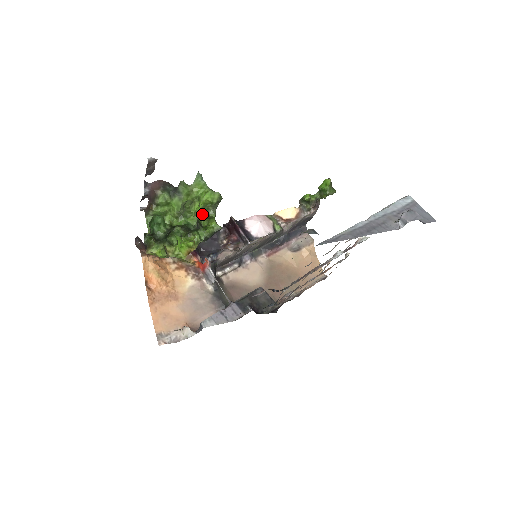
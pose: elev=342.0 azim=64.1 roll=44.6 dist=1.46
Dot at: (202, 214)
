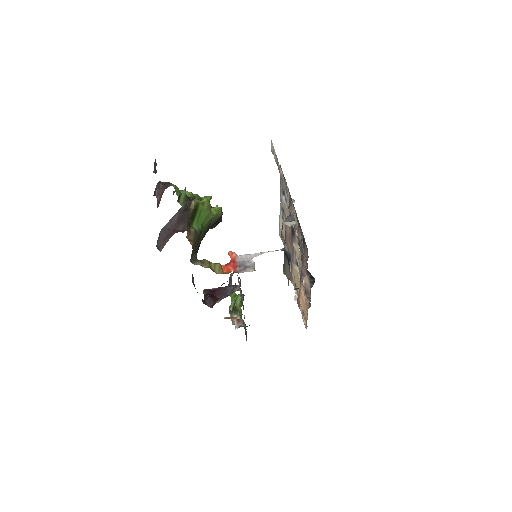
Dot at: occluded
